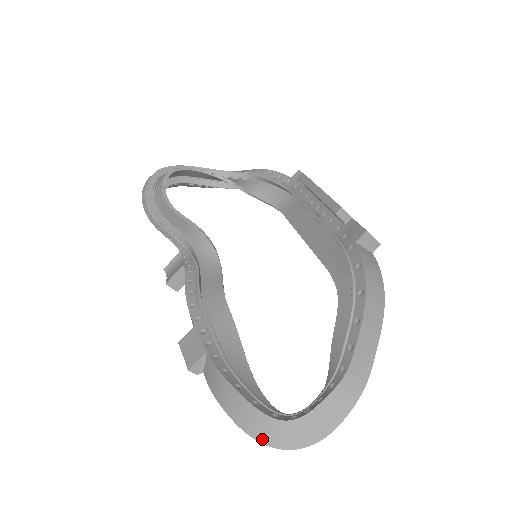
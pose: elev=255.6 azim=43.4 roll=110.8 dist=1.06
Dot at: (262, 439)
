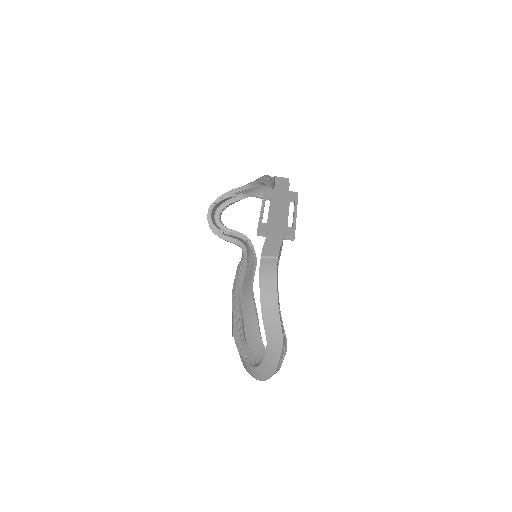
Dot at: (252, 376)
